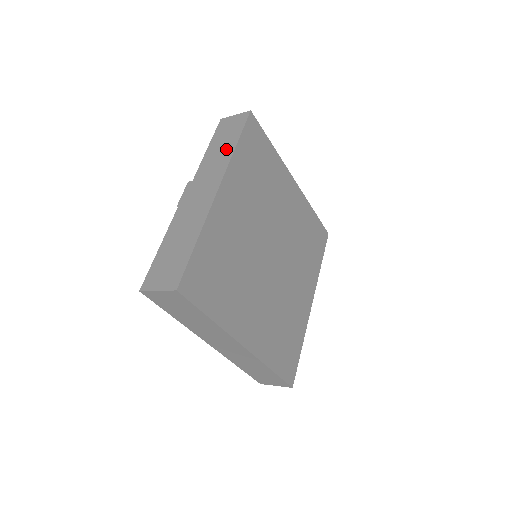
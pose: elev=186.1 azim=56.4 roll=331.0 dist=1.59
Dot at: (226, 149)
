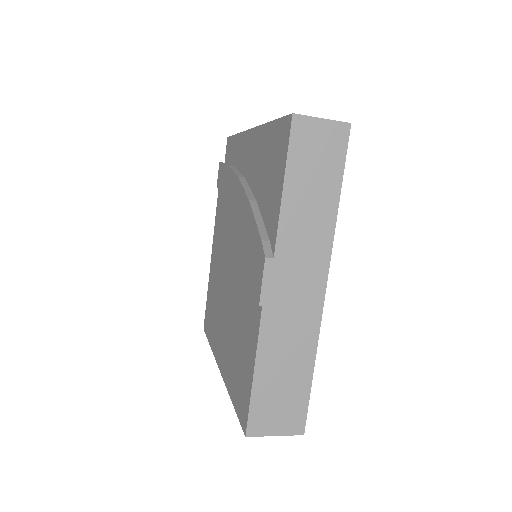
Dot at: (323, 207)
